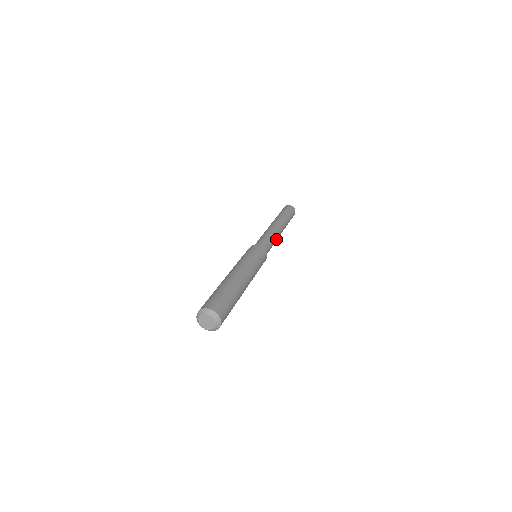
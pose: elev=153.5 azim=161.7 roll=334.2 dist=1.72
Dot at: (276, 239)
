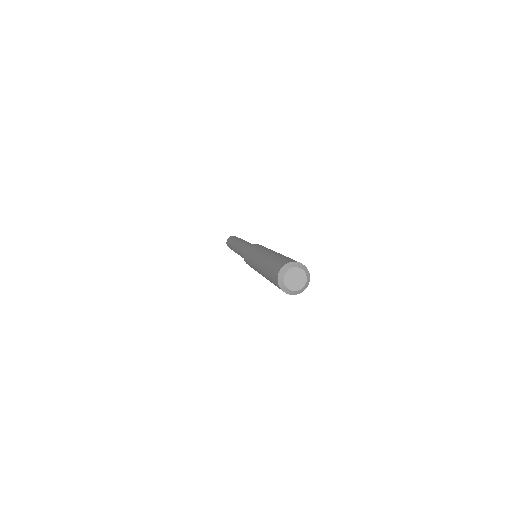
Dot at: occluded
